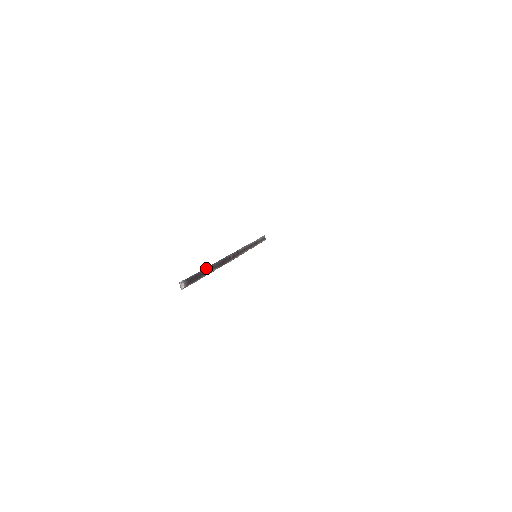
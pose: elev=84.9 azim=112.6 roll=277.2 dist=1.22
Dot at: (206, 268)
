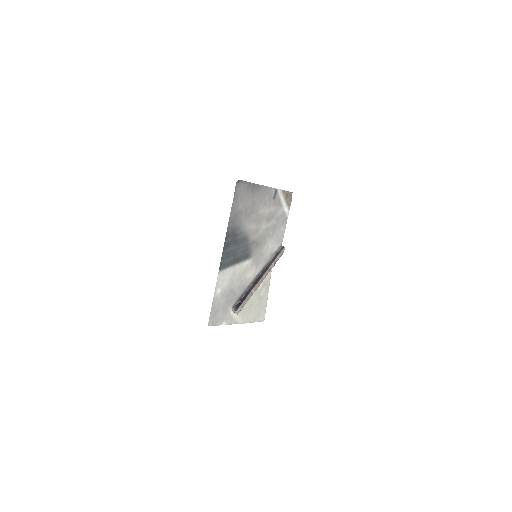
Dot at: (246, 292)
